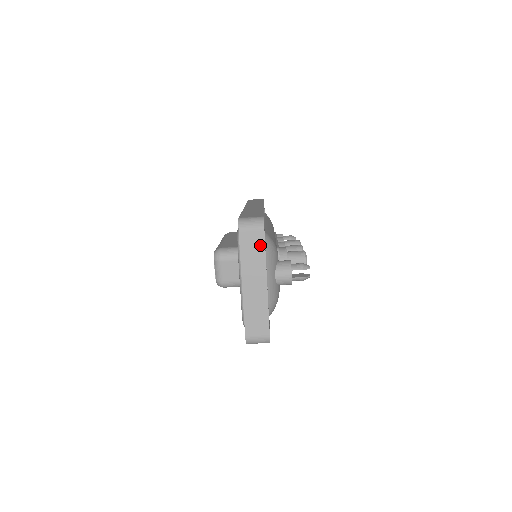
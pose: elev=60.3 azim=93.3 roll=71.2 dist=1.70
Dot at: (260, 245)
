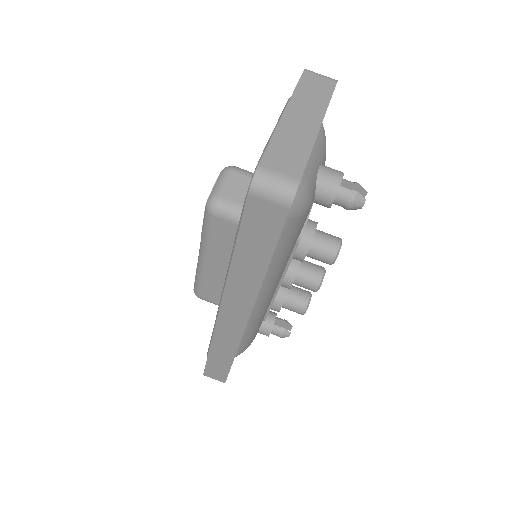
Dot at: (326, 91)
